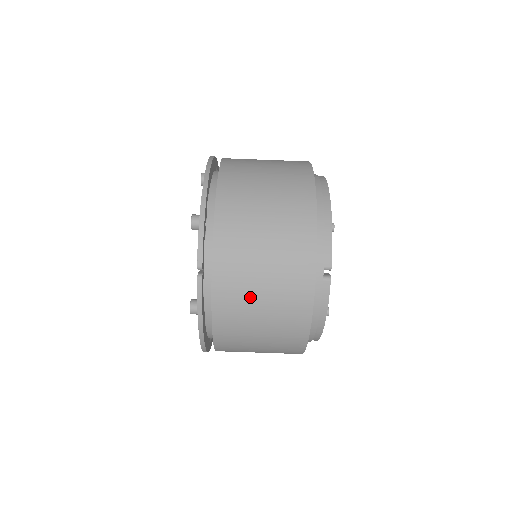
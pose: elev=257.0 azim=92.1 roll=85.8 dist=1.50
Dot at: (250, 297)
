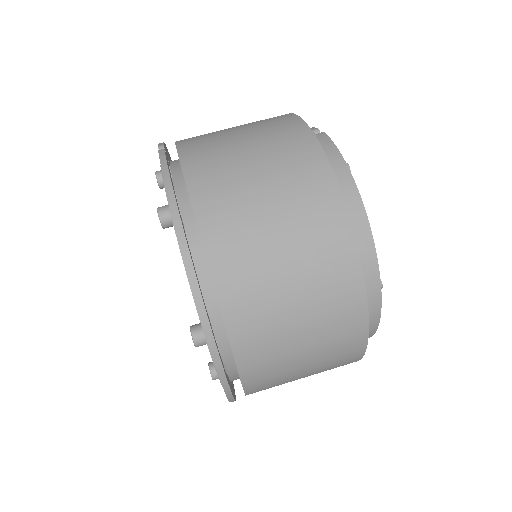
Dot at: (228, 144)
